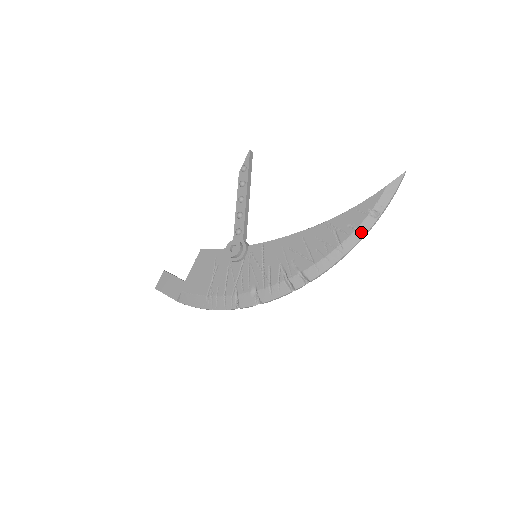
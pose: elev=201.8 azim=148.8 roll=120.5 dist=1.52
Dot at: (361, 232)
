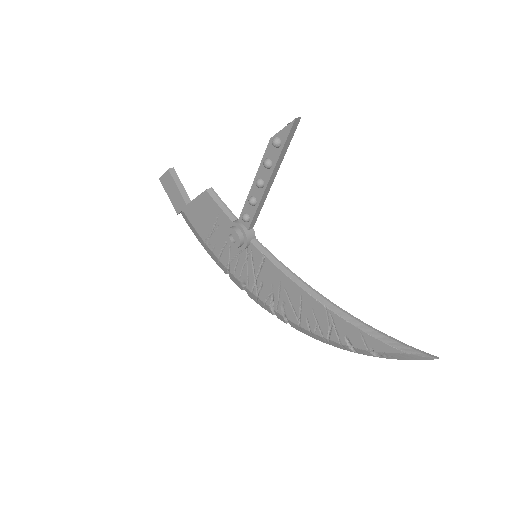
Dot at: (354, 349)
